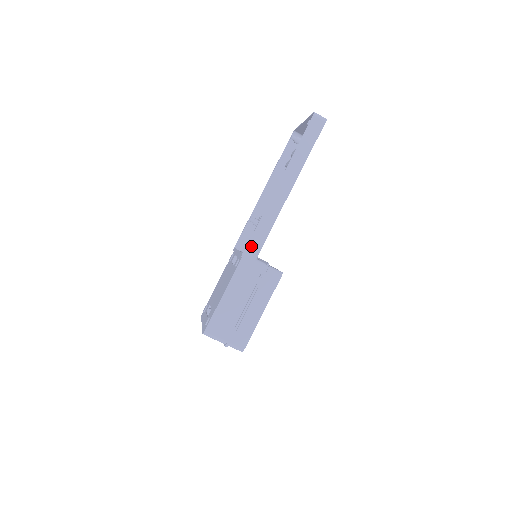
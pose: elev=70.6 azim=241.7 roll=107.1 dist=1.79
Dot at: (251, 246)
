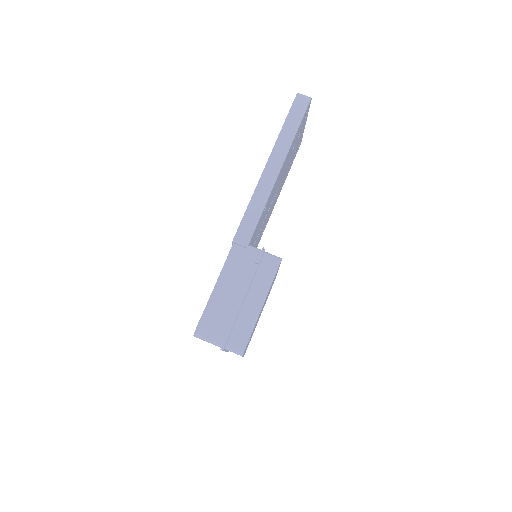
Dot at: (242, 230)
